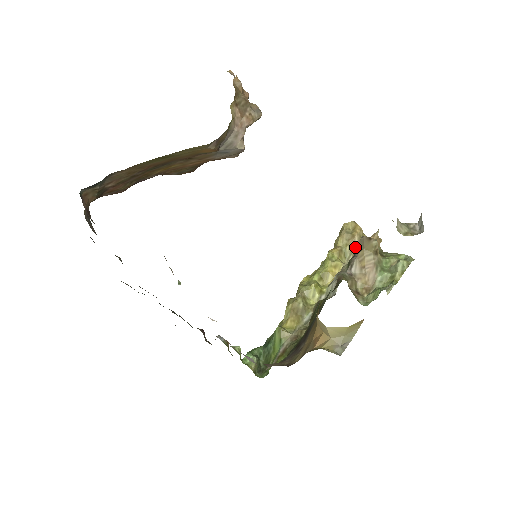
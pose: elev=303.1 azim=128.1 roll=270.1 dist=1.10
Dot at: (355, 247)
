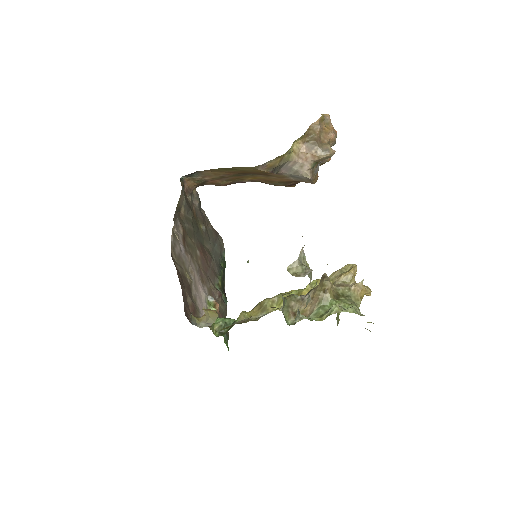
Dot at: (334, 284)
